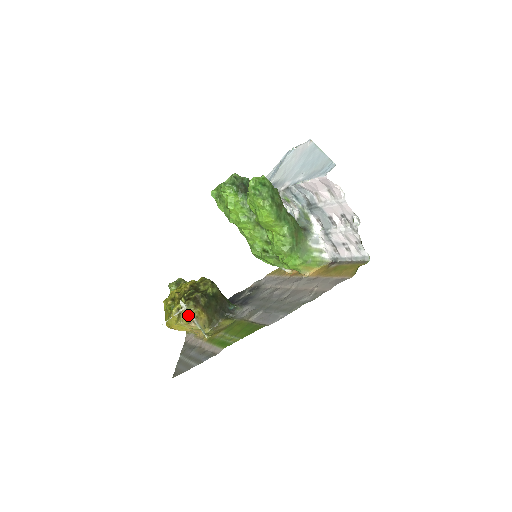
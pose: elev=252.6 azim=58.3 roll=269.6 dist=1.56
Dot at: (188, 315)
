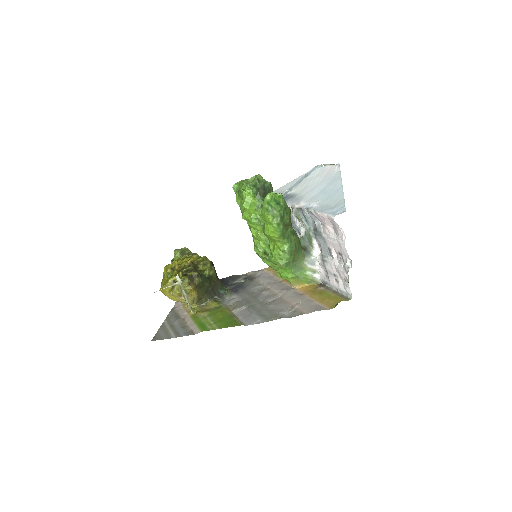
Dot at: (181, 289)
